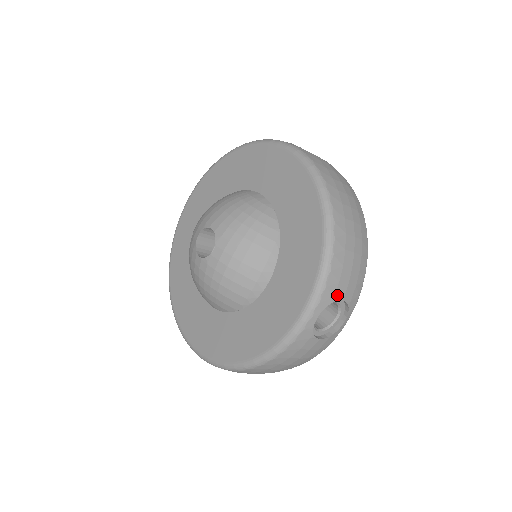
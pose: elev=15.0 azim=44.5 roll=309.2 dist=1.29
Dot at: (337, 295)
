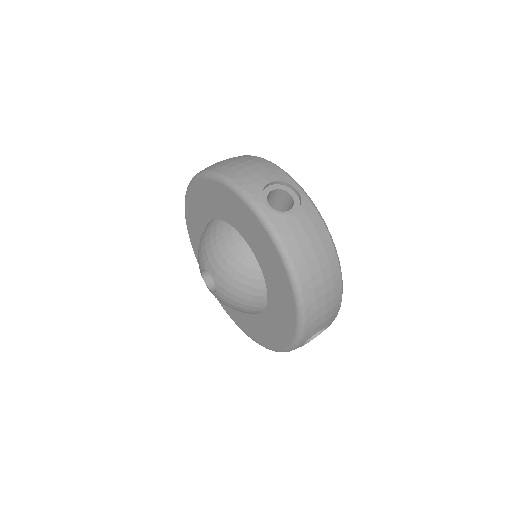
Dot at: (315, 332)
